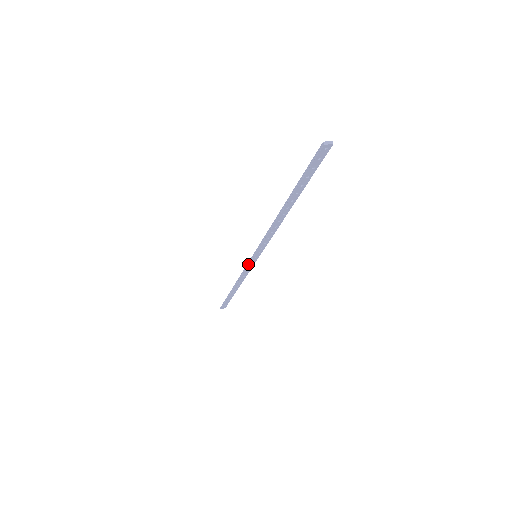
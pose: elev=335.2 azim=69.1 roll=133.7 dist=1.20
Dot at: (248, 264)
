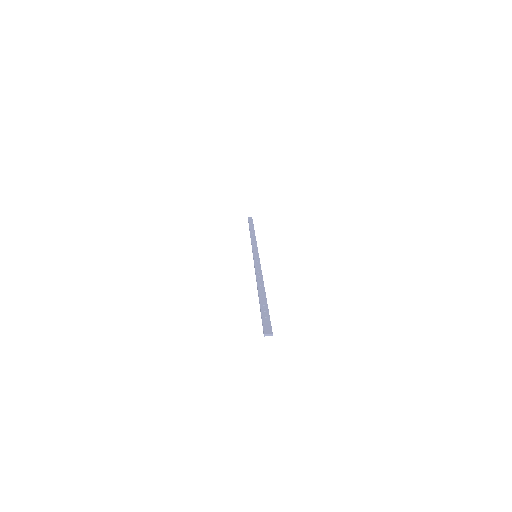
Dot at: (252, 251)
